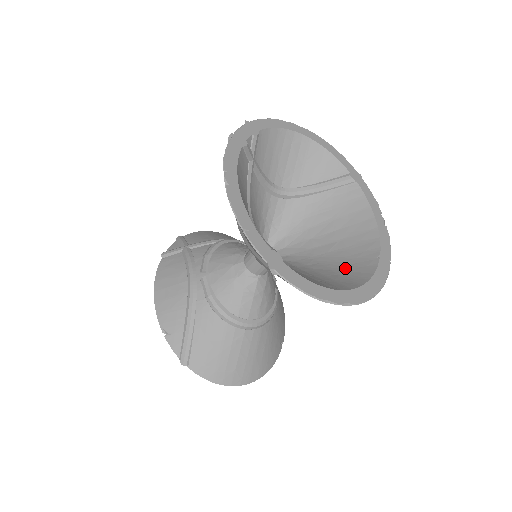
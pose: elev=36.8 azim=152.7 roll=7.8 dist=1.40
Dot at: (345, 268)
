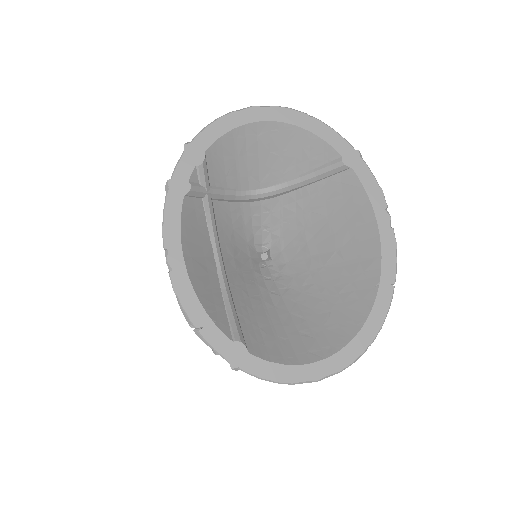
Dot at: (340, 299)
